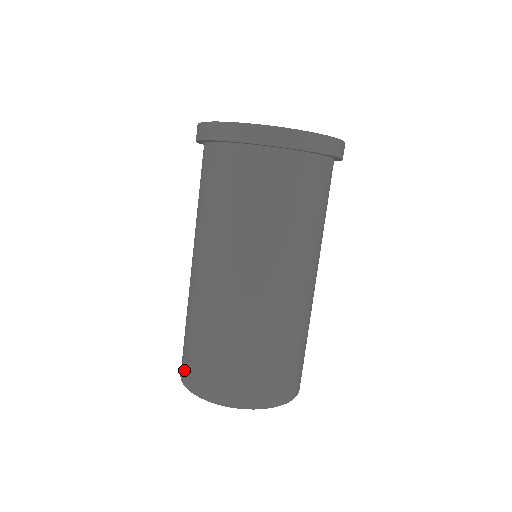
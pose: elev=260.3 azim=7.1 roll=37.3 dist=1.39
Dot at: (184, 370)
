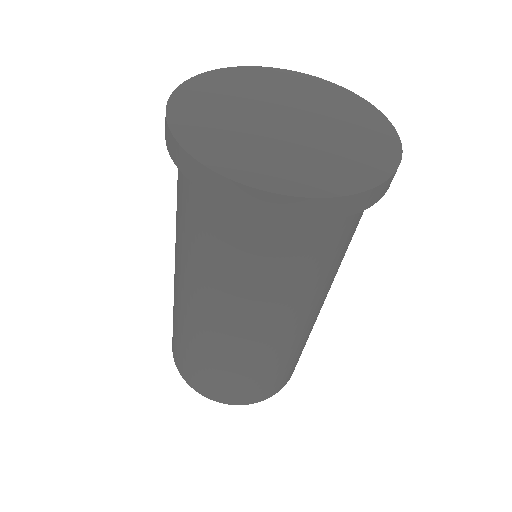
Dot at: (225, 397)
